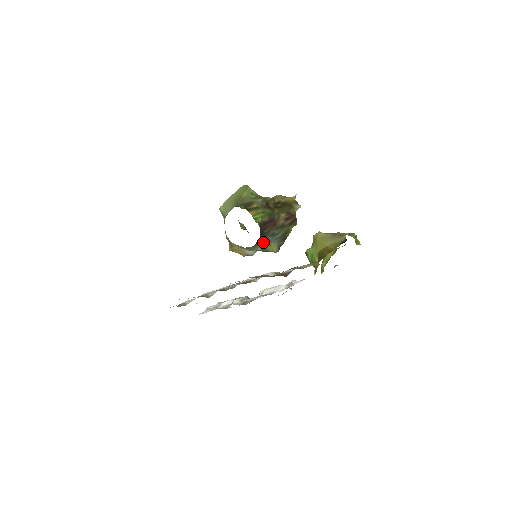
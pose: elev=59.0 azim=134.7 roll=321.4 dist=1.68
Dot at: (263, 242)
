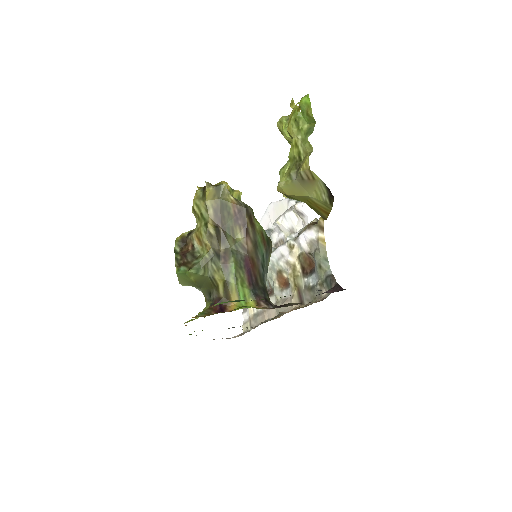
Dot at: (266, 280)
